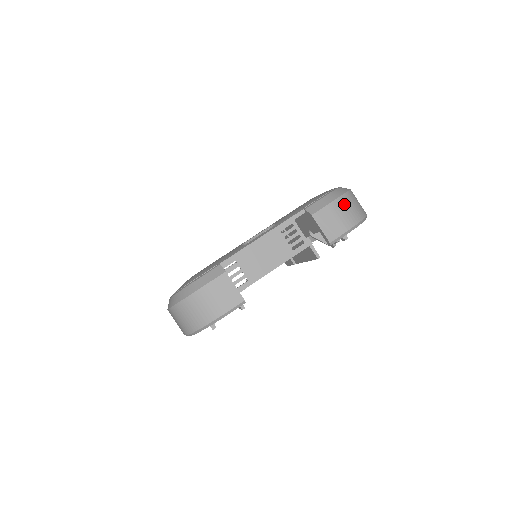
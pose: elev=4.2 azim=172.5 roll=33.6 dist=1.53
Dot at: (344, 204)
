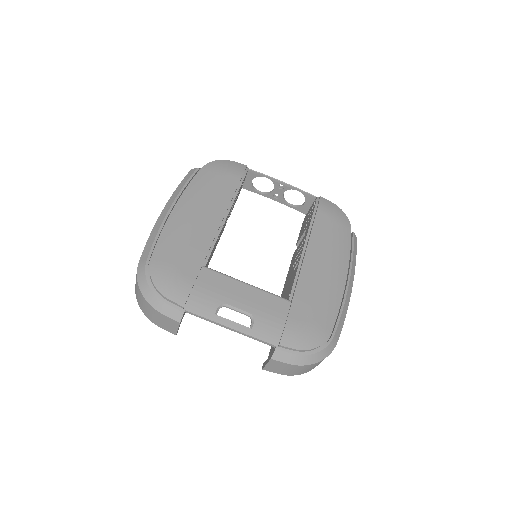
Dot at: (302, 368)
